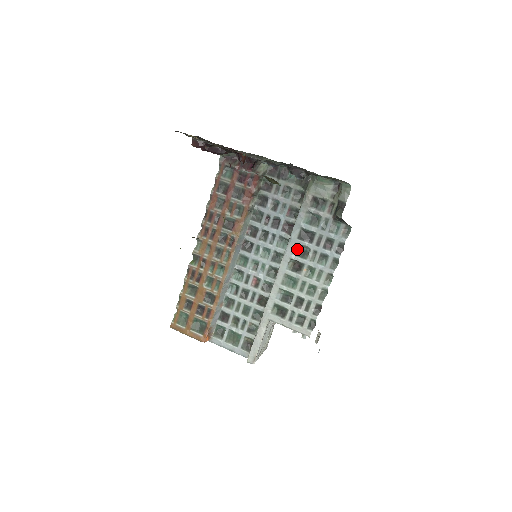
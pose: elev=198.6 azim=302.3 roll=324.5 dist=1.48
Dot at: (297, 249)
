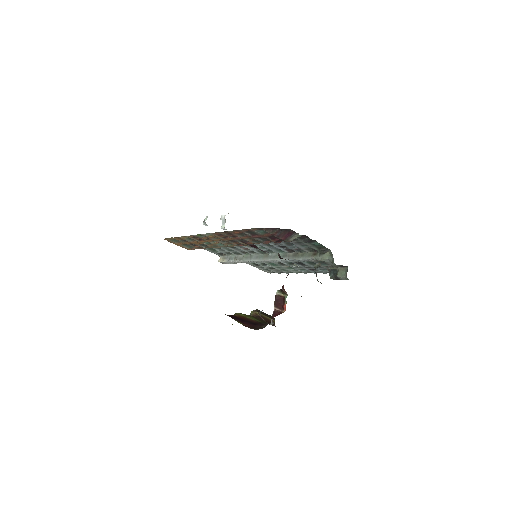
Dot at: occluded
